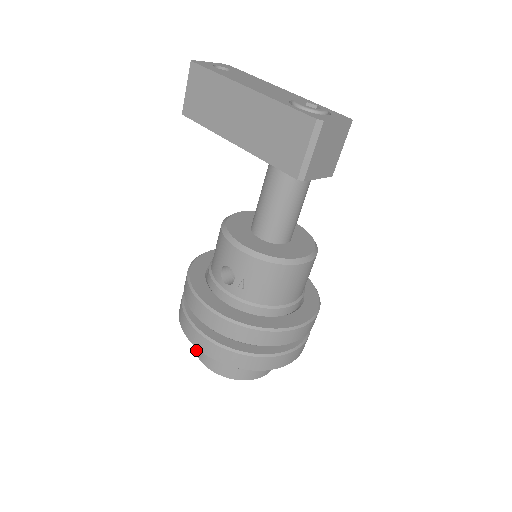
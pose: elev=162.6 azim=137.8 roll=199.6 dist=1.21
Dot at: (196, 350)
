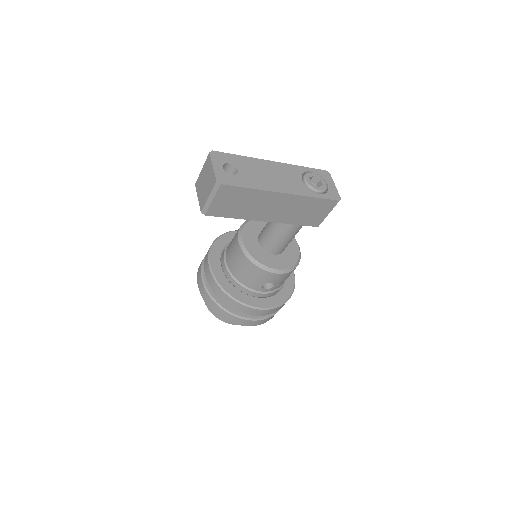
Dot at: (228, 322)
